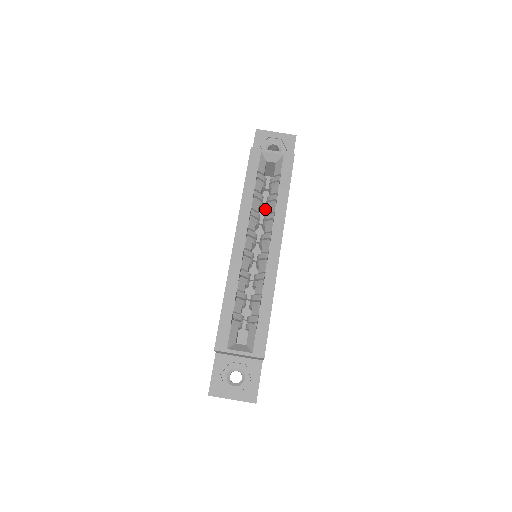
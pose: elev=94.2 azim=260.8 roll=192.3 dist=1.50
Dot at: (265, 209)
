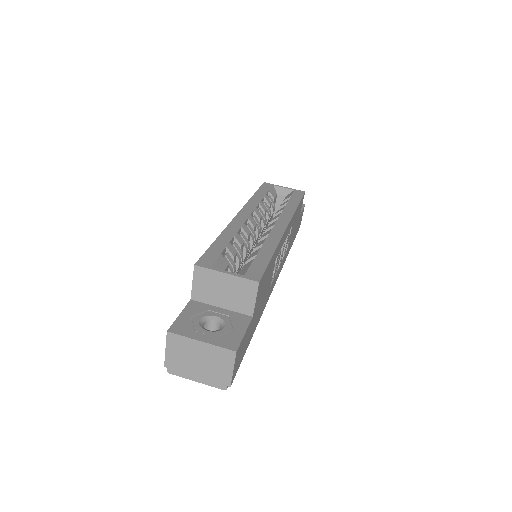
Dot at: occluded
